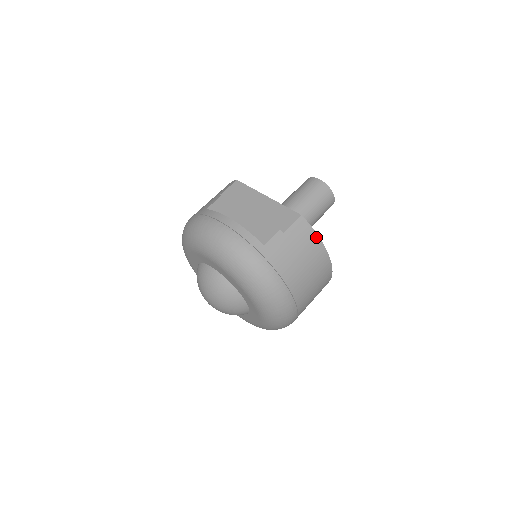
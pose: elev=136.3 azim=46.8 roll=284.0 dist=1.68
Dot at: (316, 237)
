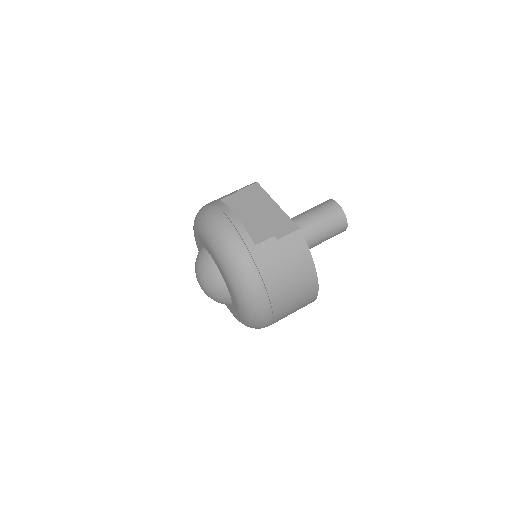
Dot at: (308, 252)
